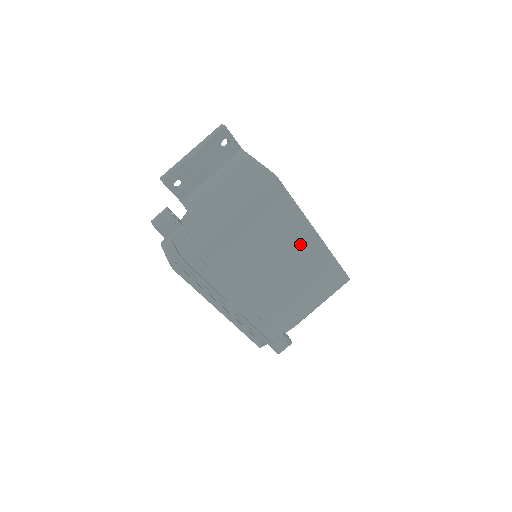
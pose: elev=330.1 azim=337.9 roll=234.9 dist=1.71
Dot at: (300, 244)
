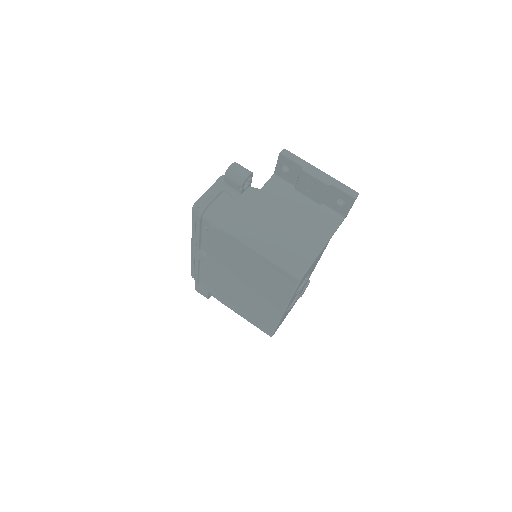
Dot at: (269, 301)
